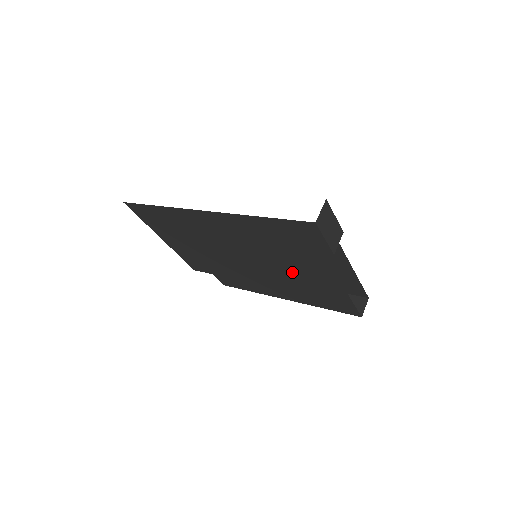
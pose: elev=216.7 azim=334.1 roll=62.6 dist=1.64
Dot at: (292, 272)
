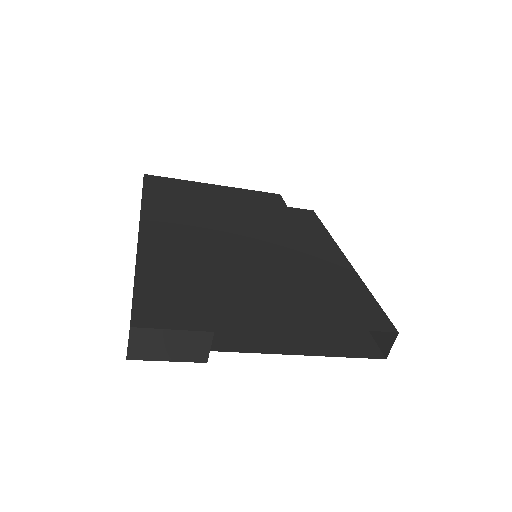
Dot at: occluded
